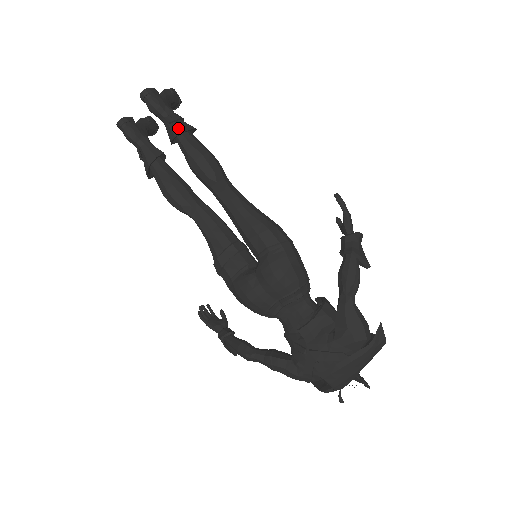
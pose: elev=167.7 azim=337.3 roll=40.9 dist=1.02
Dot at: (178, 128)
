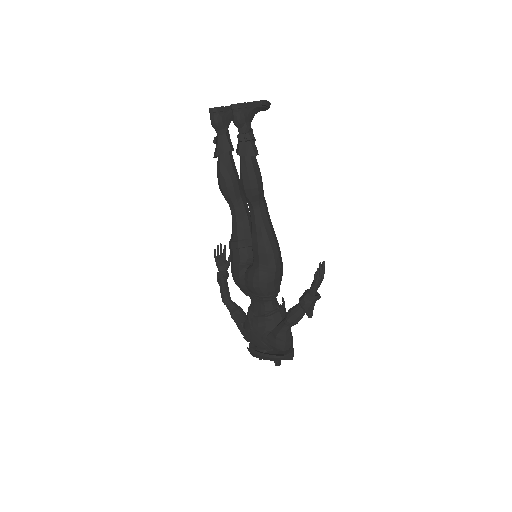
Dot at: (244, 149)
